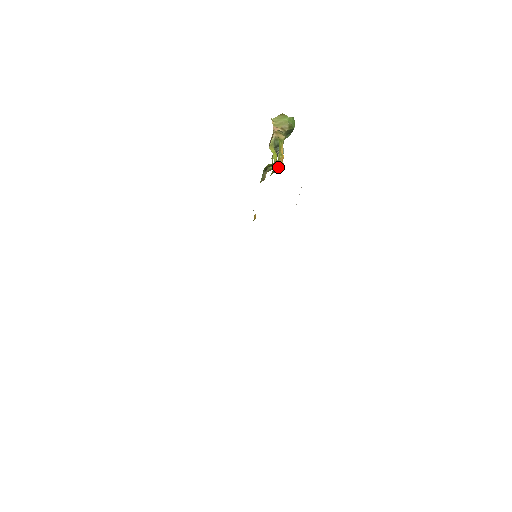
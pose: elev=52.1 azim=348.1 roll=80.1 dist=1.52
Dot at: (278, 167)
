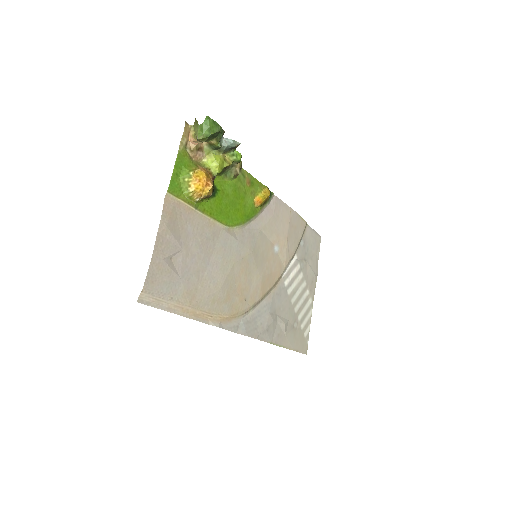
Dot at: (203, 197)
